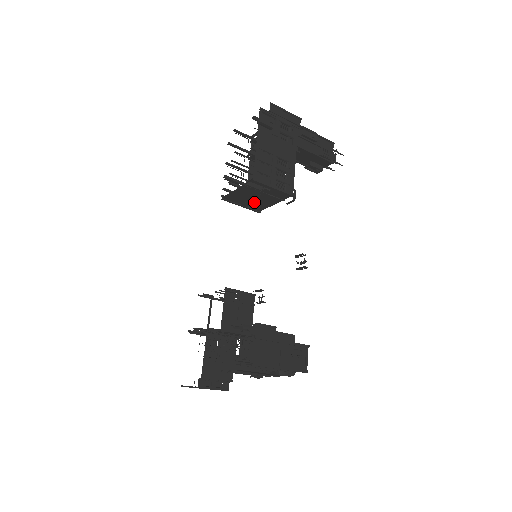
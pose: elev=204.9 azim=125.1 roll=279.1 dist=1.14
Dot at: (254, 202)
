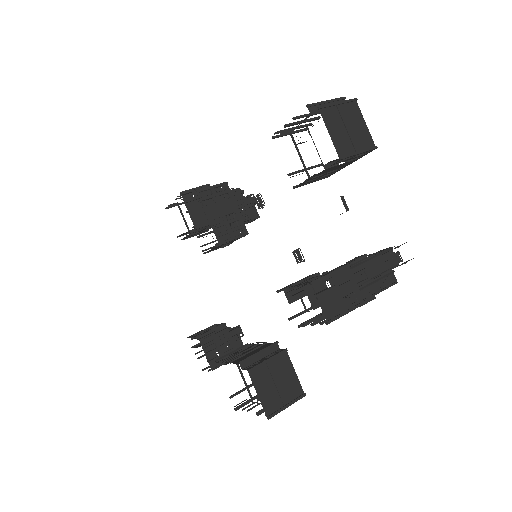
Dot at: occluded
